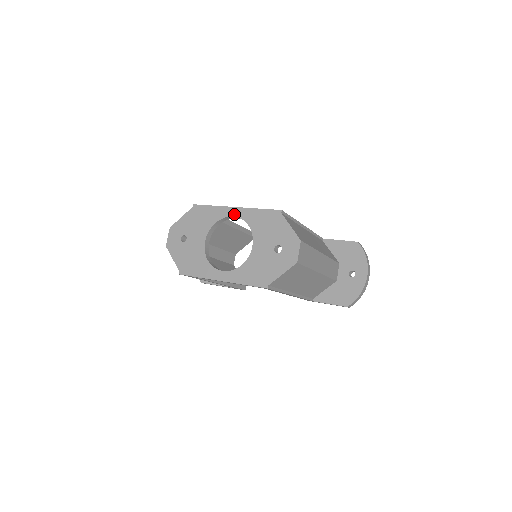
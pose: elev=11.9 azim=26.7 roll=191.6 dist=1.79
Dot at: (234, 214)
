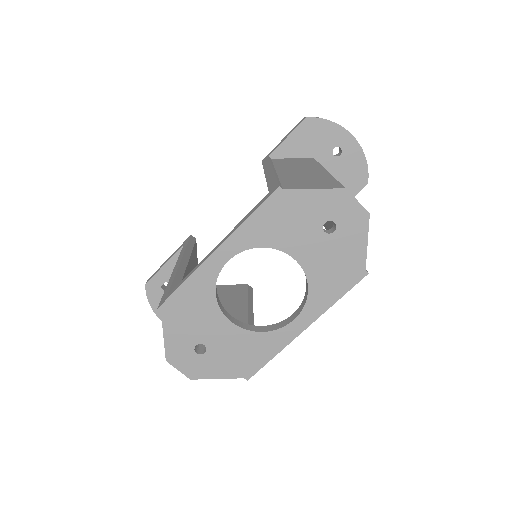
Dot at: (225, 258)
